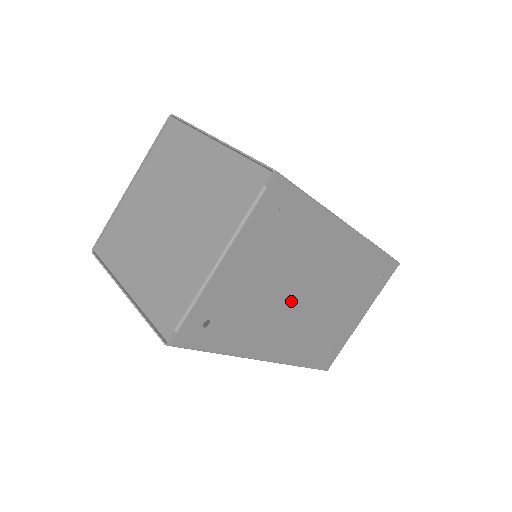
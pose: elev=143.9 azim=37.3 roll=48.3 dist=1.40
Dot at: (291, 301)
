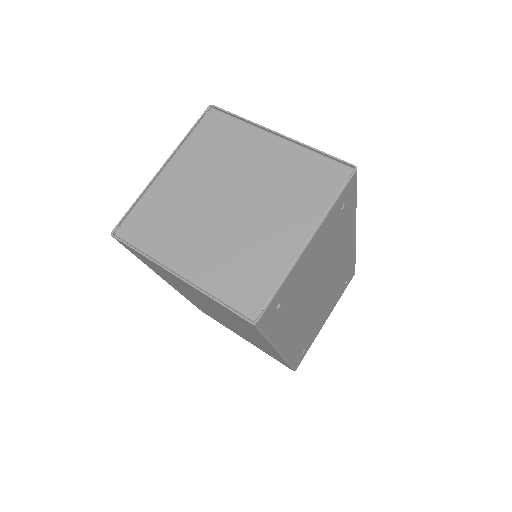
Dot at: (313, 294)
